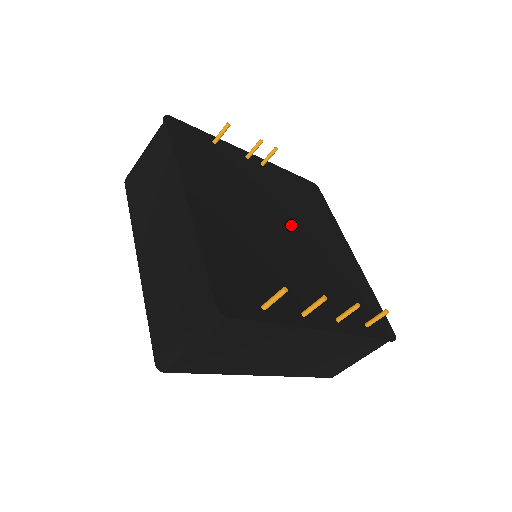
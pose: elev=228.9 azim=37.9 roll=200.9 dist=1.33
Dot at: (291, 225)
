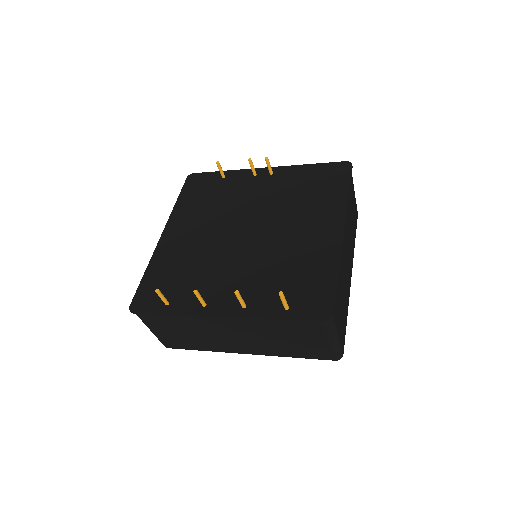
Dot at: (261, 225)
